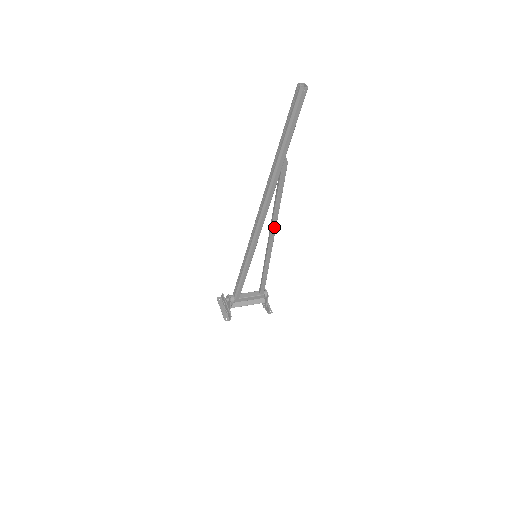
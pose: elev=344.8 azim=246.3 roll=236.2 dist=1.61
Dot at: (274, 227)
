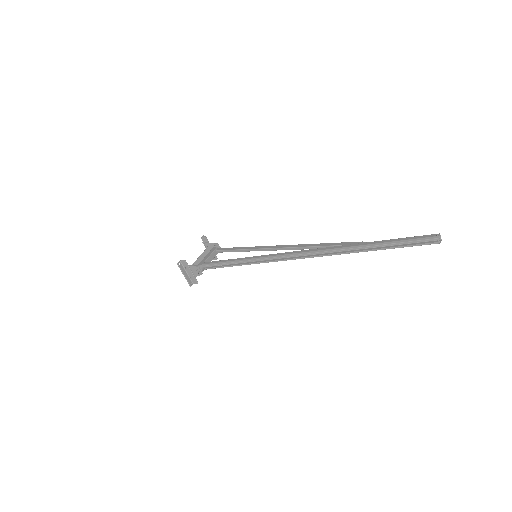
Dot at: (294, 248)
